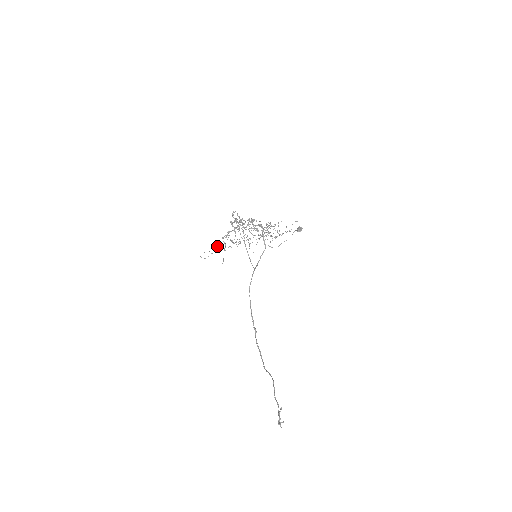
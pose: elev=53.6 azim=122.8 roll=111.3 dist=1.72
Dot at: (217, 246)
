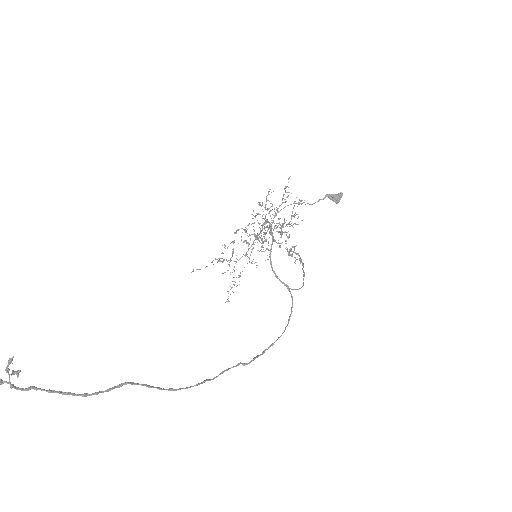
Dot at: (236, 277)
